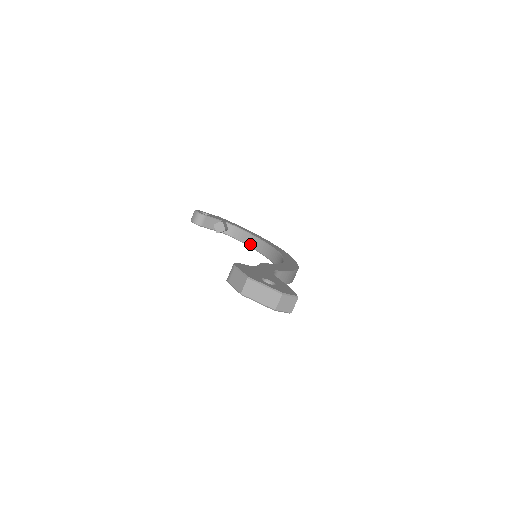
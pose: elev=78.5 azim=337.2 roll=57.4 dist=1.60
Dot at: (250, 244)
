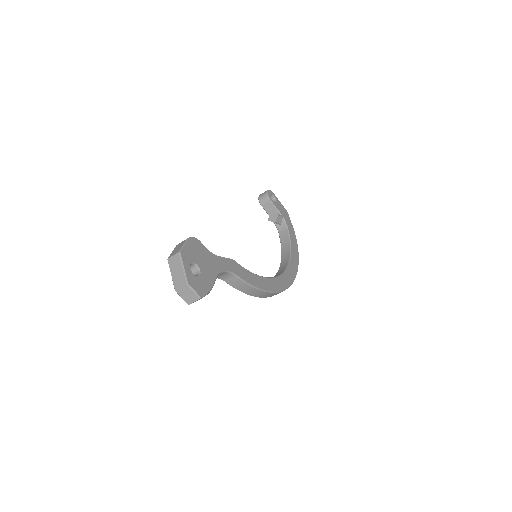
Dot at: (283, 249)
